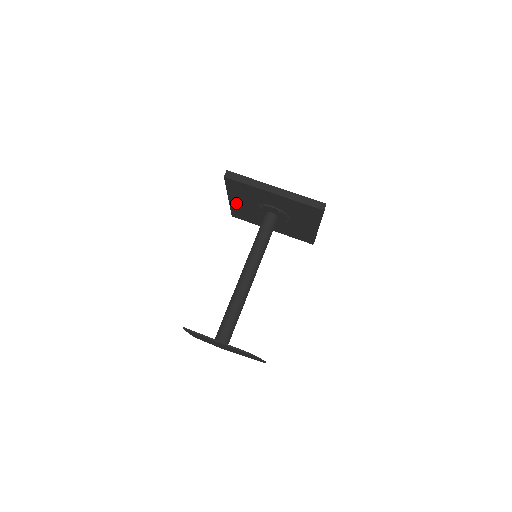
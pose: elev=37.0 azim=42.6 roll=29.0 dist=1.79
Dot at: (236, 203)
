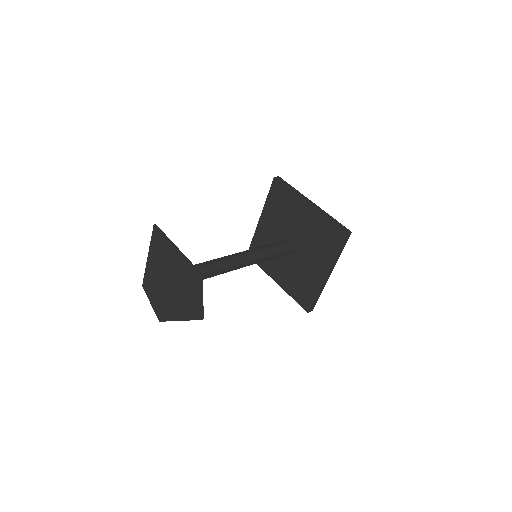
Dot at: (263, 227)
